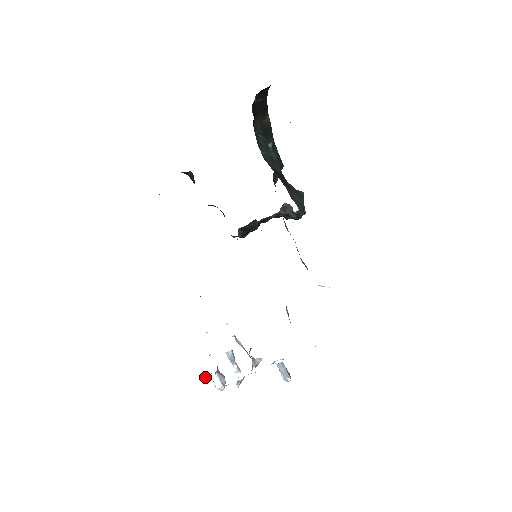
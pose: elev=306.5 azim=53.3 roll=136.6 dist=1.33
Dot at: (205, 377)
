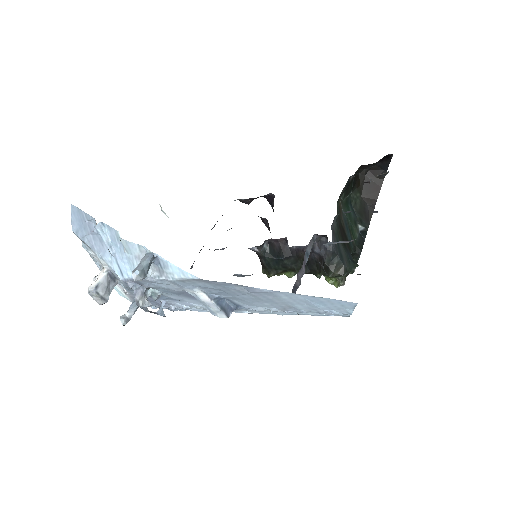
Dot at: (97, 276)
